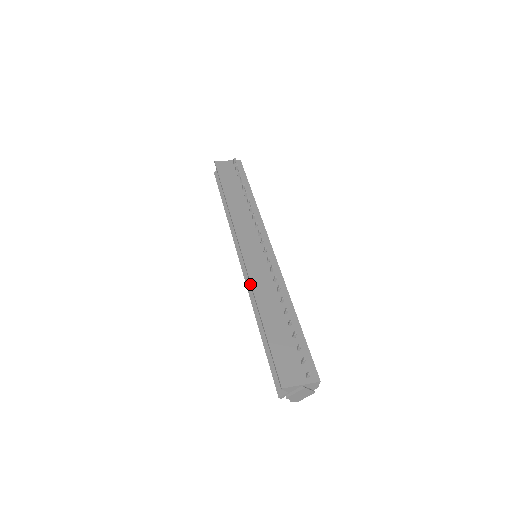
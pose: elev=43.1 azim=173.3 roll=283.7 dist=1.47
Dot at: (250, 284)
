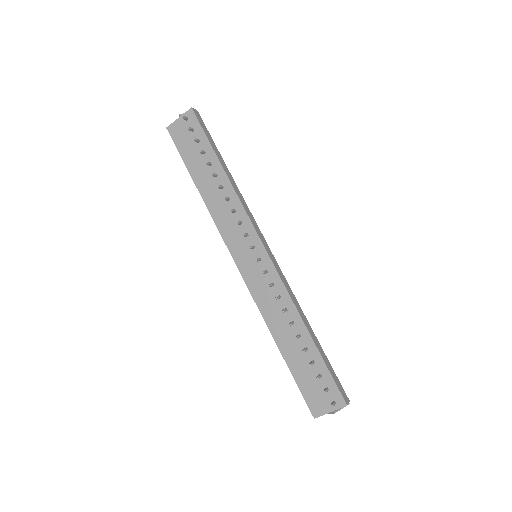
Dot at: (258, 308)
